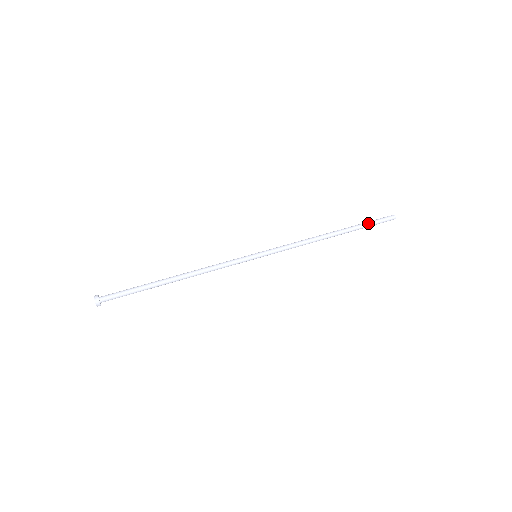
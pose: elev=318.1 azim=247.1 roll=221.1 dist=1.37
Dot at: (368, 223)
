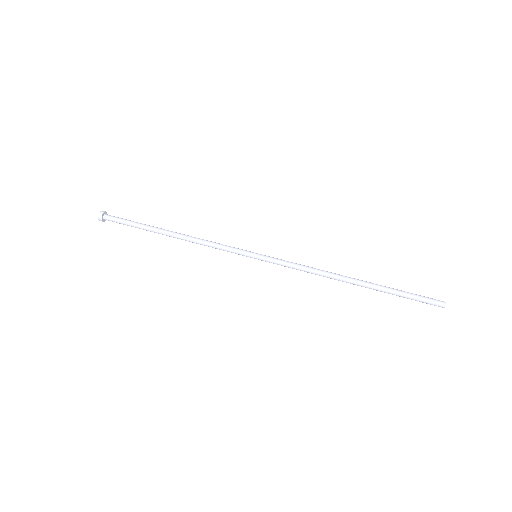
Dot at: (403, 292)
